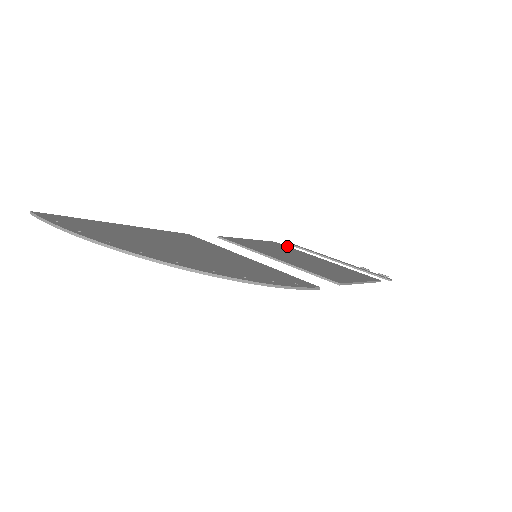
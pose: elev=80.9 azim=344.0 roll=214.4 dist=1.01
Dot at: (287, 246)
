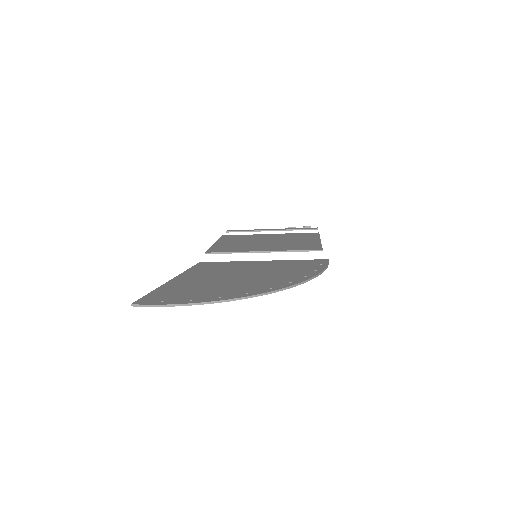
Dot at: (235, 235)
